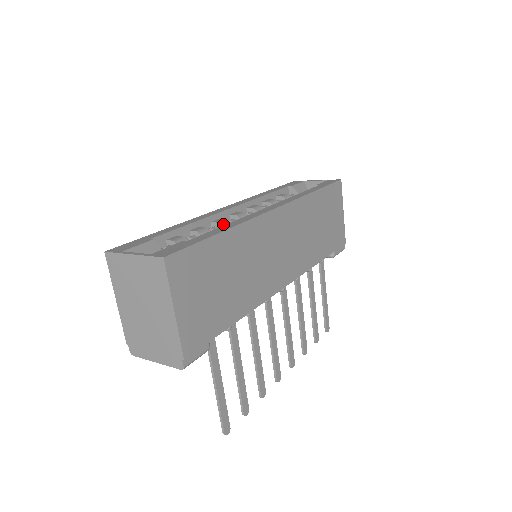
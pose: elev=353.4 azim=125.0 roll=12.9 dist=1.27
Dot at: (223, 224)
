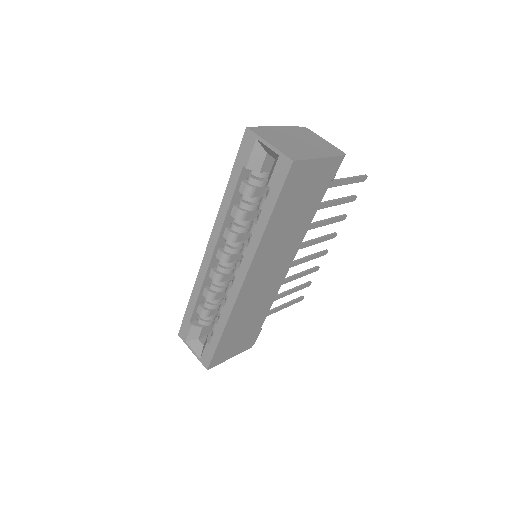
Dot at: (217, 280)
